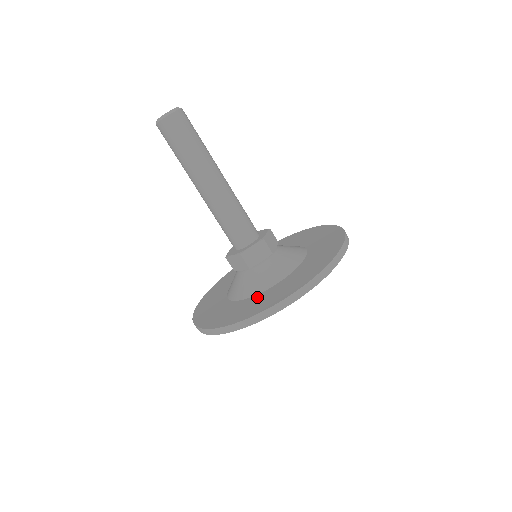
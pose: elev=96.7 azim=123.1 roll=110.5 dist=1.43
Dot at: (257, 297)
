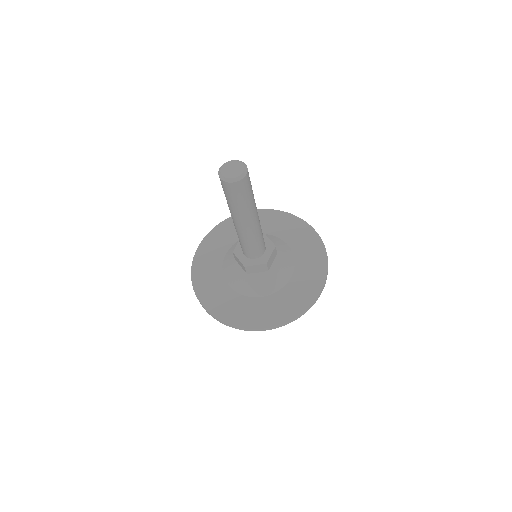
Dot at: (243, 300)
